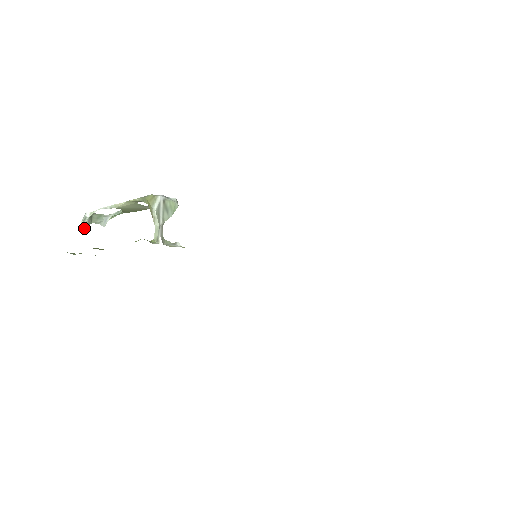
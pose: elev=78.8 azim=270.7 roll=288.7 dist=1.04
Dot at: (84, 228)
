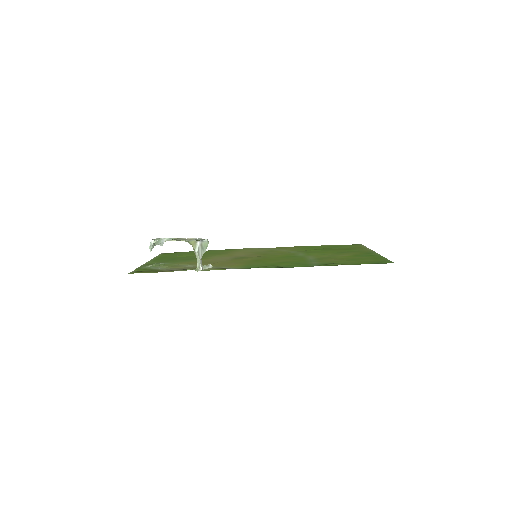
Dot at: (151, 250)
